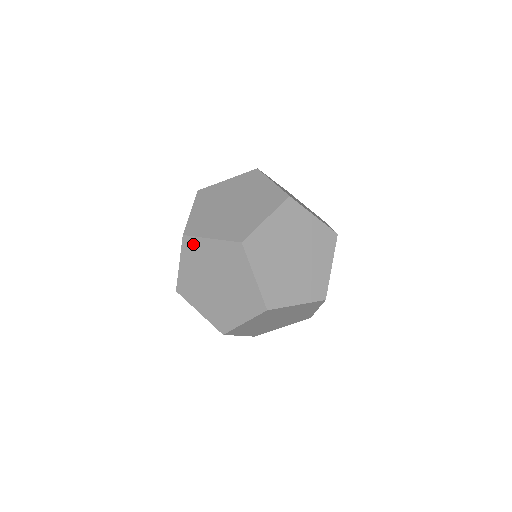
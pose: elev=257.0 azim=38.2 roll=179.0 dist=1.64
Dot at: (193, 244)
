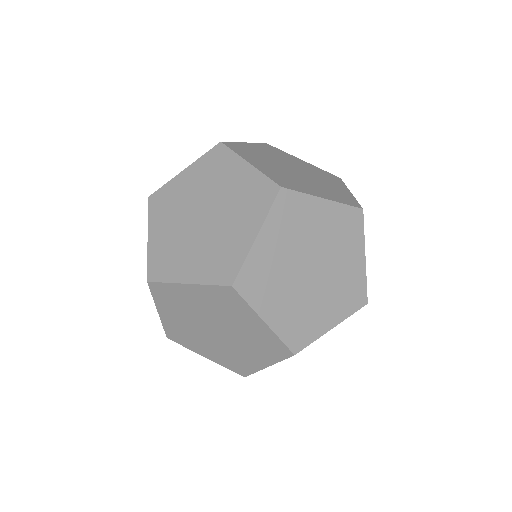
Dot at: (222, 157)
